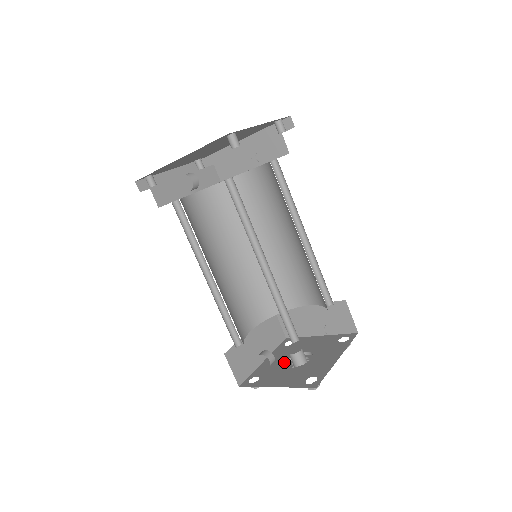
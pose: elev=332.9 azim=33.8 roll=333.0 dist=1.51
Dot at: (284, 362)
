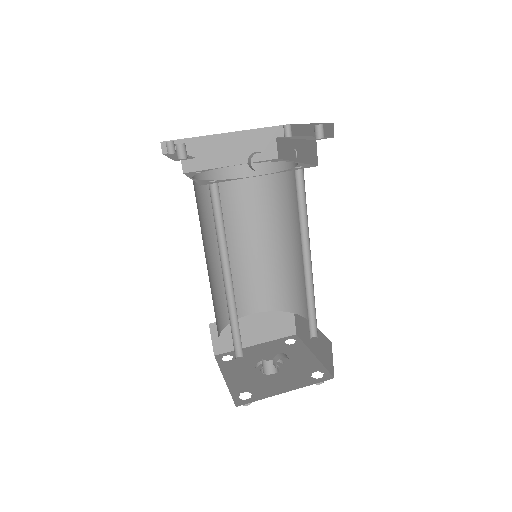
Dot at: (256, 372)
